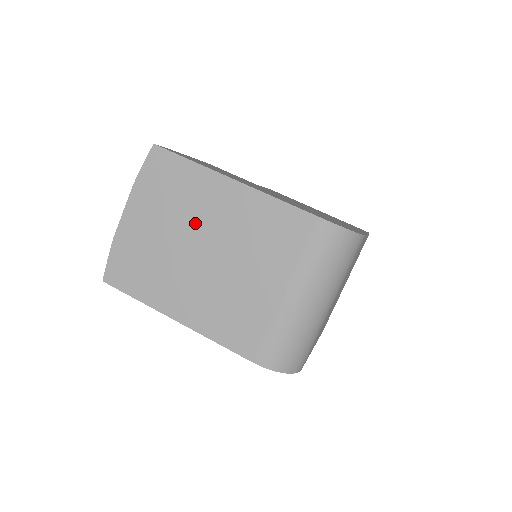
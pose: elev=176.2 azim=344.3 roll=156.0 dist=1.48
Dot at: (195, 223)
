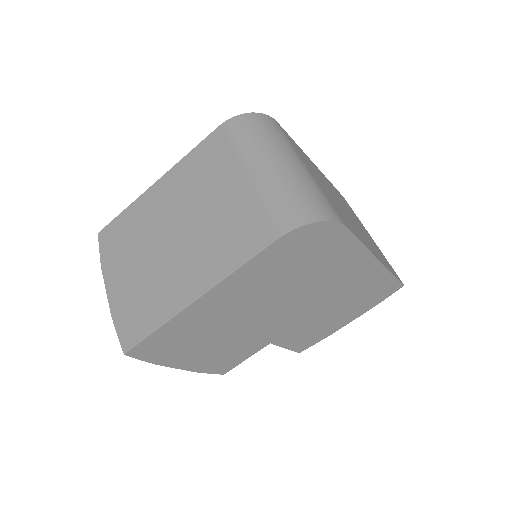
Dot at: (155, 230)
